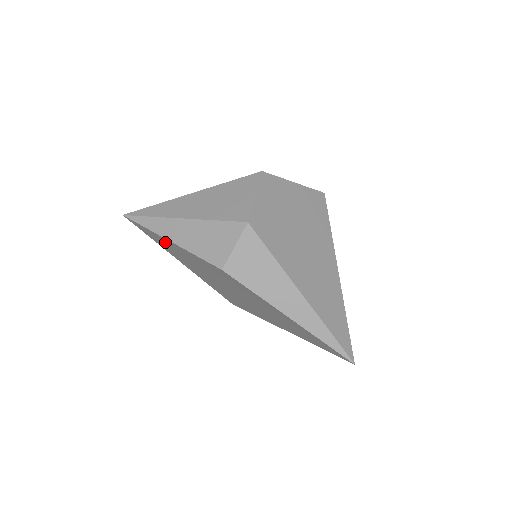
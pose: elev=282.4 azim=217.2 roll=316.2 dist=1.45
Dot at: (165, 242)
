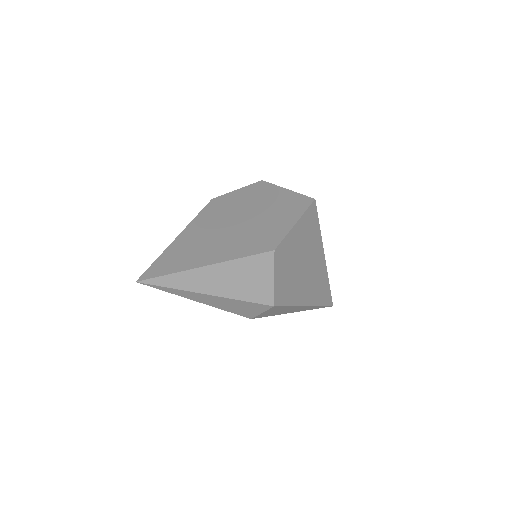
Dot at: occluded
